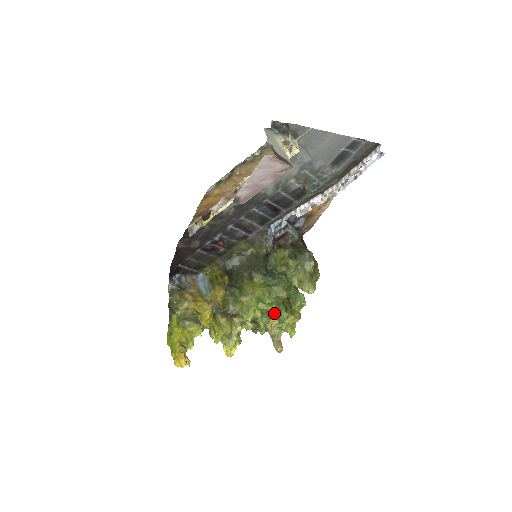
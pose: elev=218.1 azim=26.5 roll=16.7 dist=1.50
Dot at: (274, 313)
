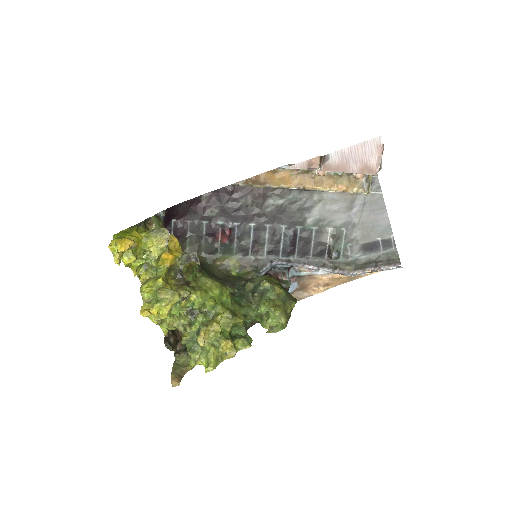
Dot at: occluded
